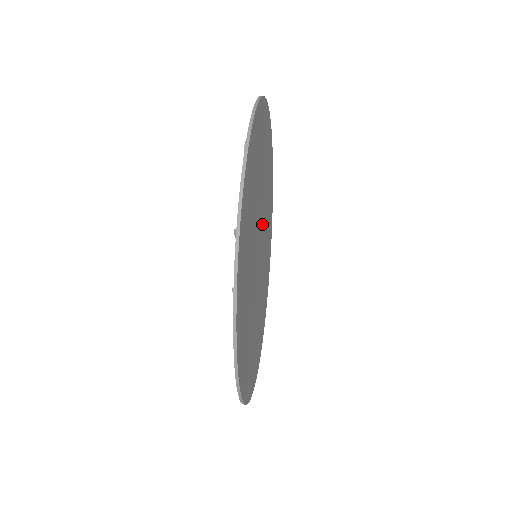
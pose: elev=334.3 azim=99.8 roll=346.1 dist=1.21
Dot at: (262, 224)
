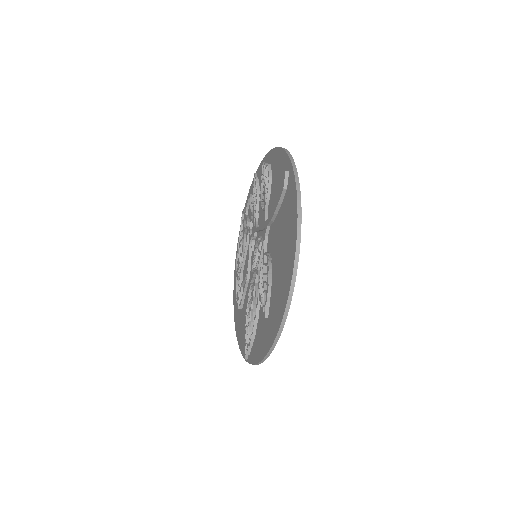
Dot at: occluded
